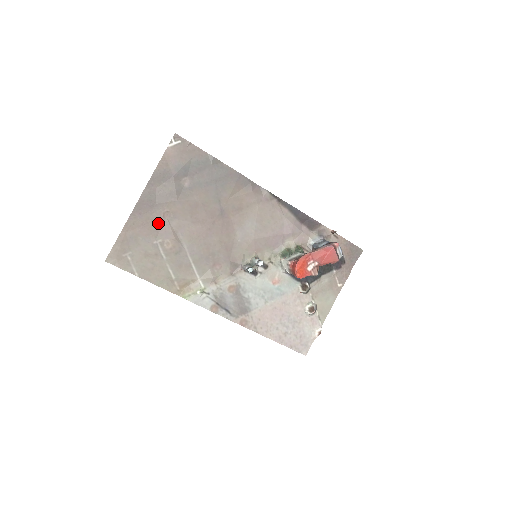
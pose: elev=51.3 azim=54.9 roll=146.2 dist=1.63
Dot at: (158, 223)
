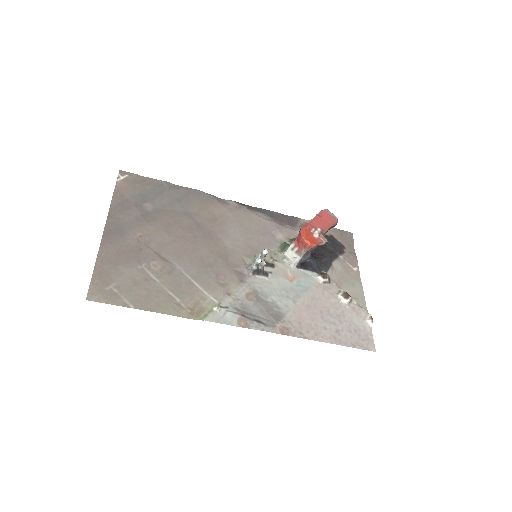
Dot at: (135, 249)
